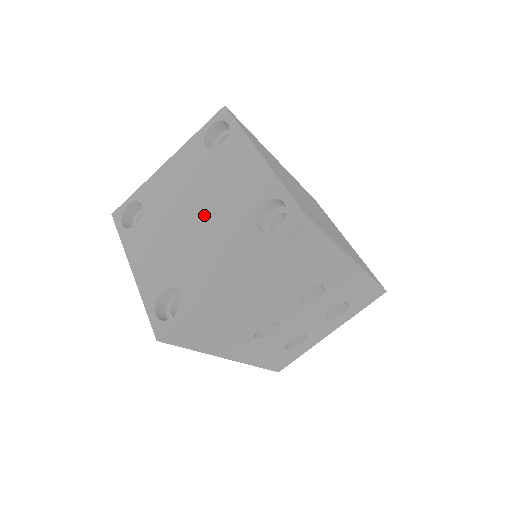
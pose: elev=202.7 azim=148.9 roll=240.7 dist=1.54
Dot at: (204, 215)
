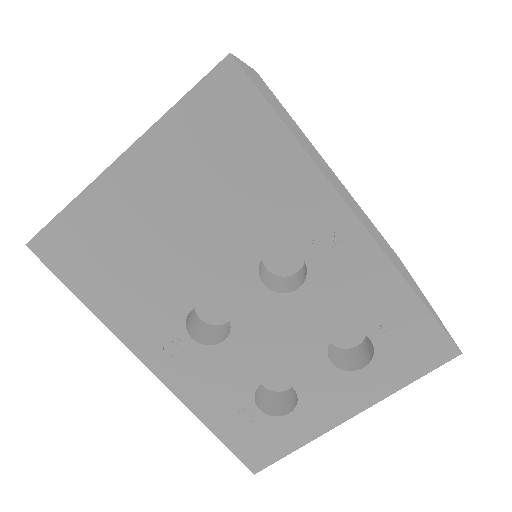
Dot at: occluded
